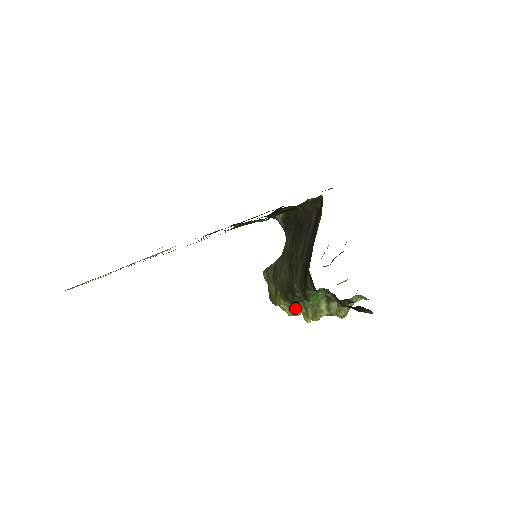
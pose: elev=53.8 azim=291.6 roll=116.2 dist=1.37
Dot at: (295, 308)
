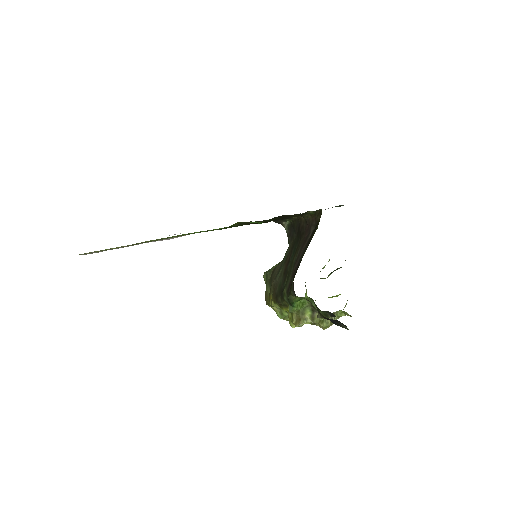
Dot at: (286, 312)
